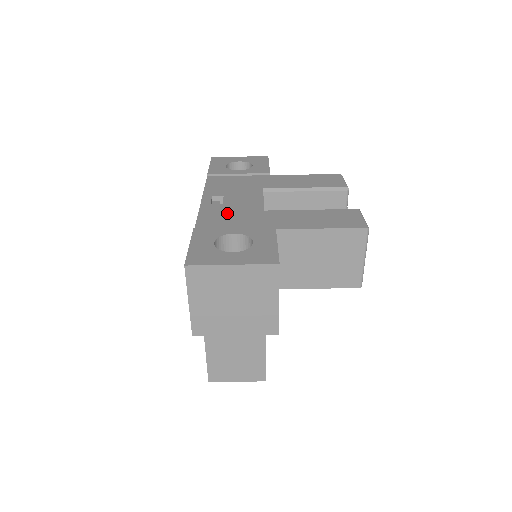
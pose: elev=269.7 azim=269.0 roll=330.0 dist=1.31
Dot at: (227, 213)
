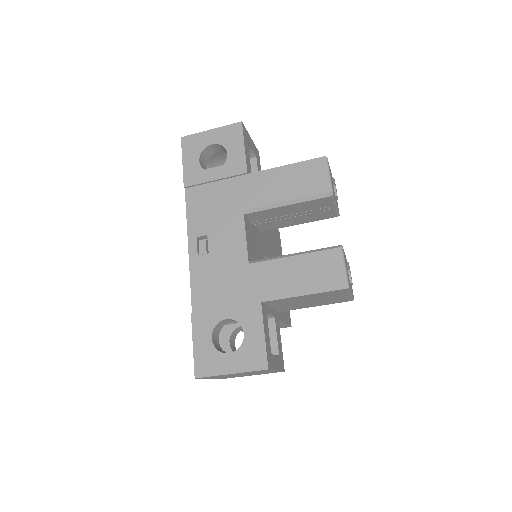
Dot at: (215, 275)
